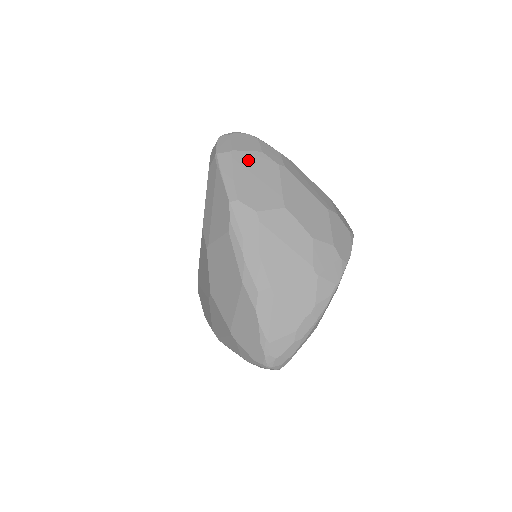
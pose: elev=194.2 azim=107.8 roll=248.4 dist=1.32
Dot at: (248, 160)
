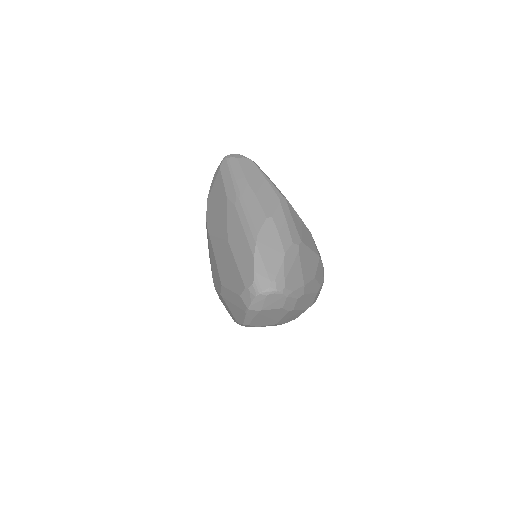
Dot at: (269, 313)
